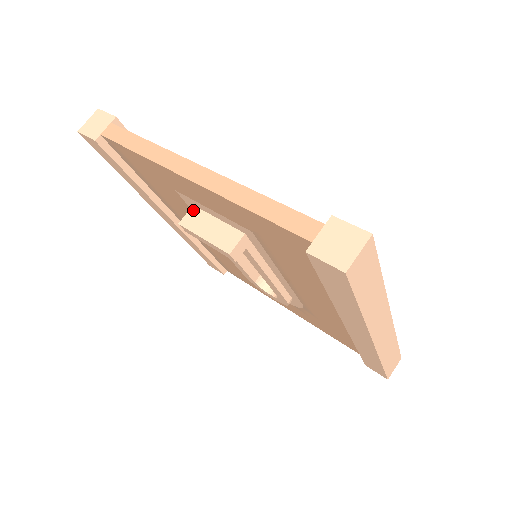
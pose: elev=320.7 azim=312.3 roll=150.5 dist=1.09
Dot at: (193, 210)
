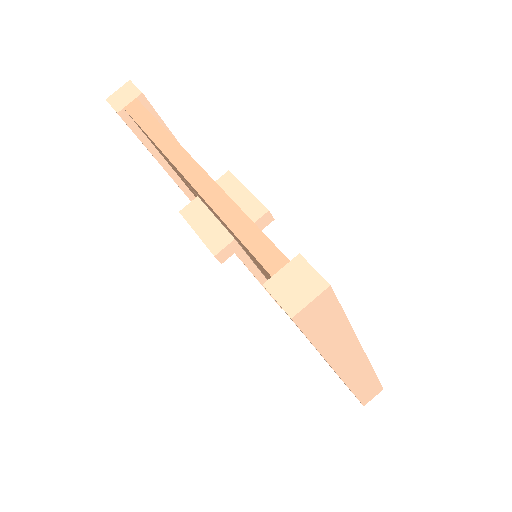
Dot at: (196, 201)
